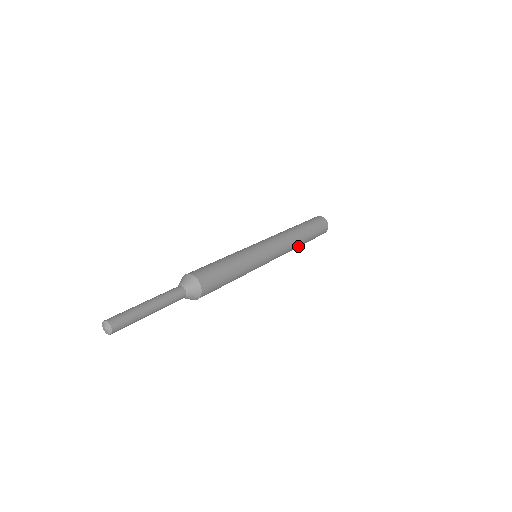
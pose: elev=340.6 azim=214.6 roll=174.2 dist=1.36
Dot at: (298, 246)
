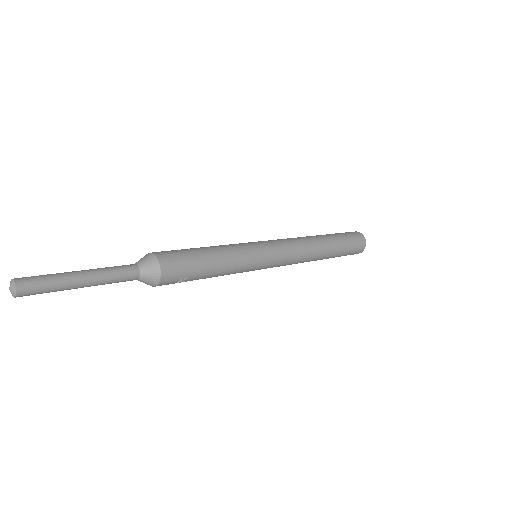
Dot at: (322, 249)
